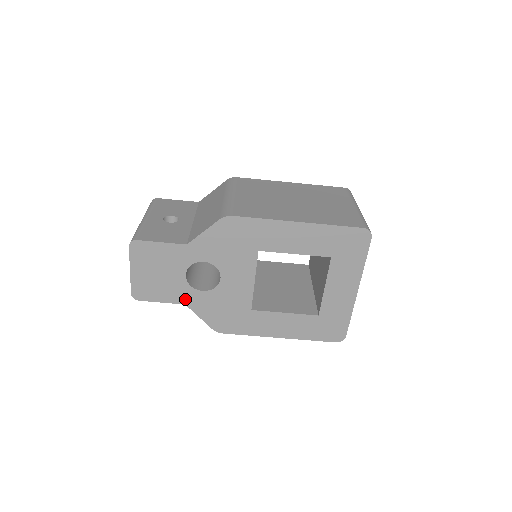
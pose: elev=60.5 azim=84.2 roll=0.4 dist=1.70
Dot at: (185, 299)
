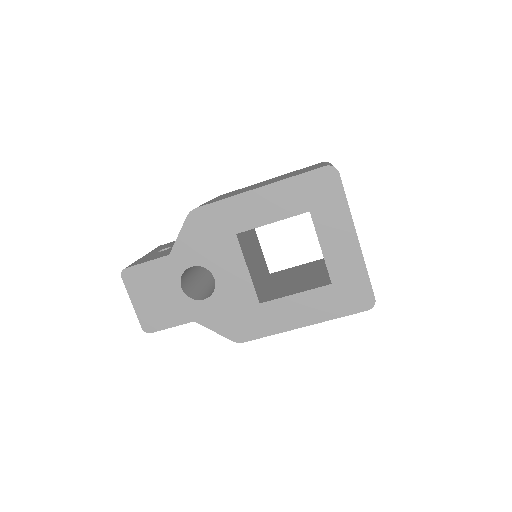
Dot at: (192, 315)
